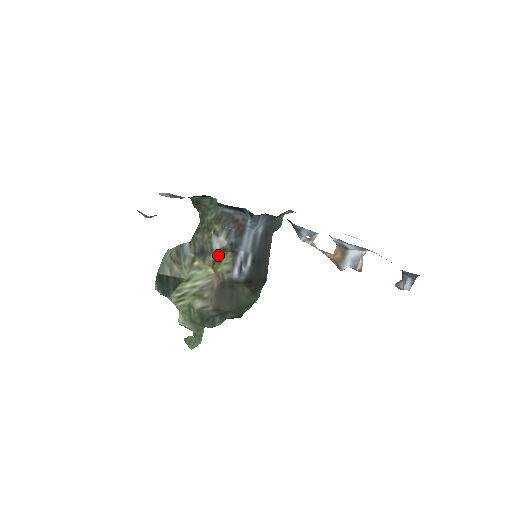
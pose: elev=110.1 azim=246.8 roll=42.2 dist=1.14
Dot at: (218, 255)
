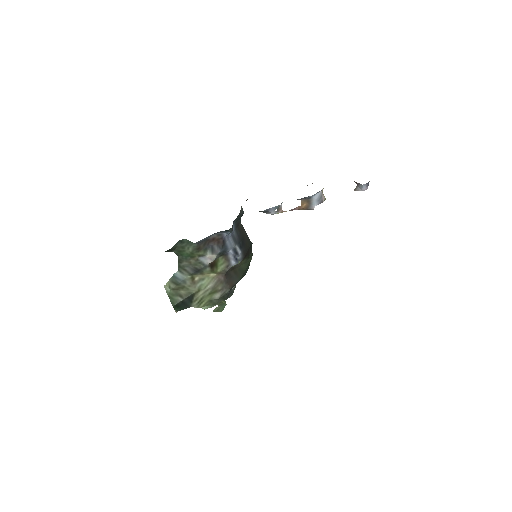
Dot at: (212, 265)
